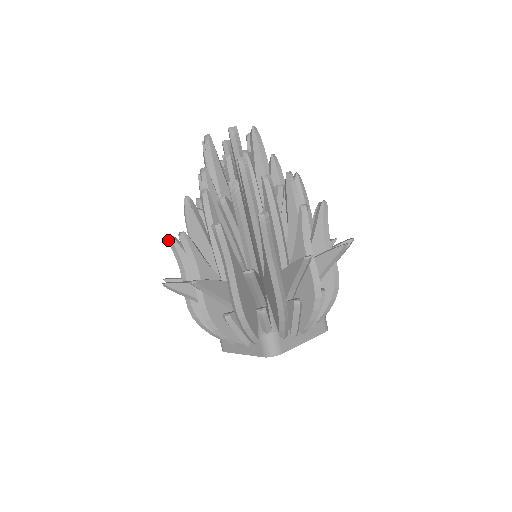
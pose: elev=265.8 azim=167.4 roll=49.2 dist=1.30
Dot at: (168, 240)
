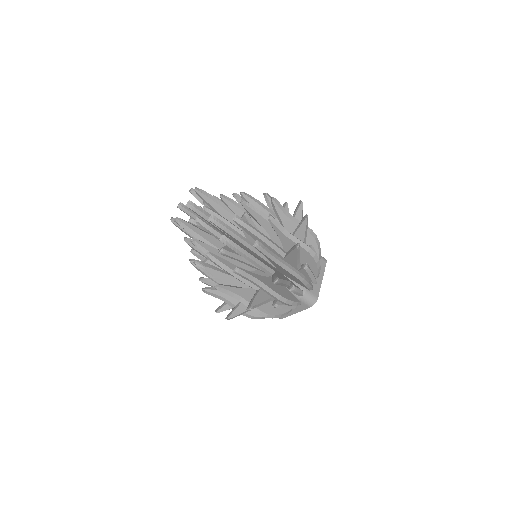
Dot at: (204, 292)
